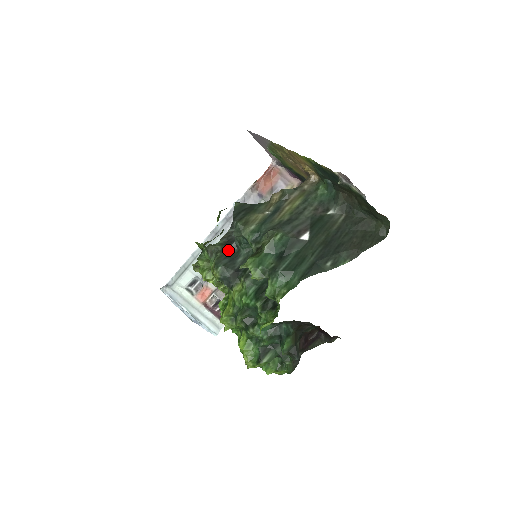
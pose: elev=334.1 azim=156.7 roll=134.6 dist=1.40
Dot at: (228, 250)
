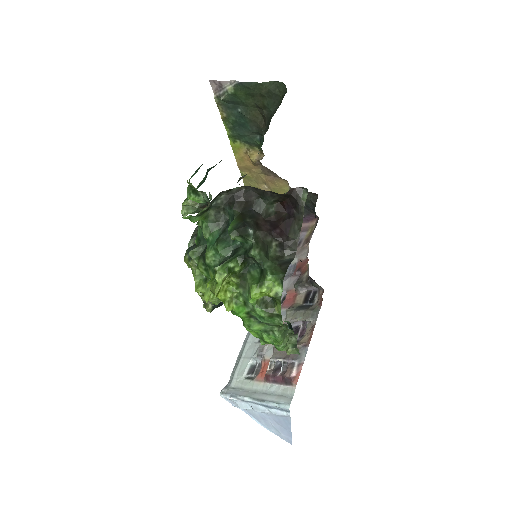
Dot at: occluded
